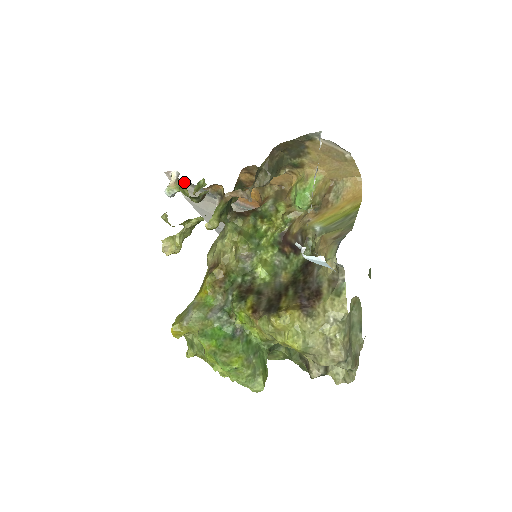
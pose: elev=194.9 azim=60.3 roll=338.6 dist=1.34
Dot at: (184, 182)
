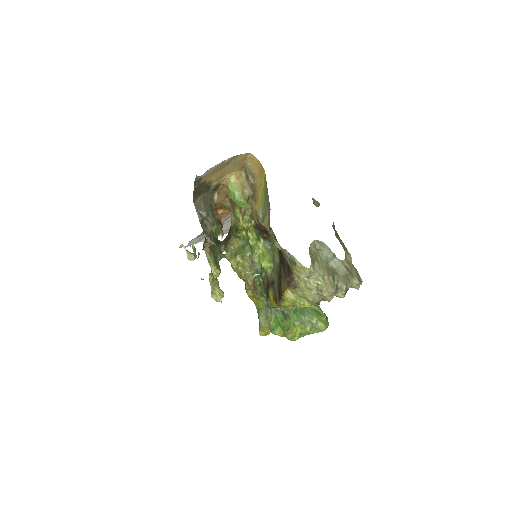
Dot at: (193, 240)
